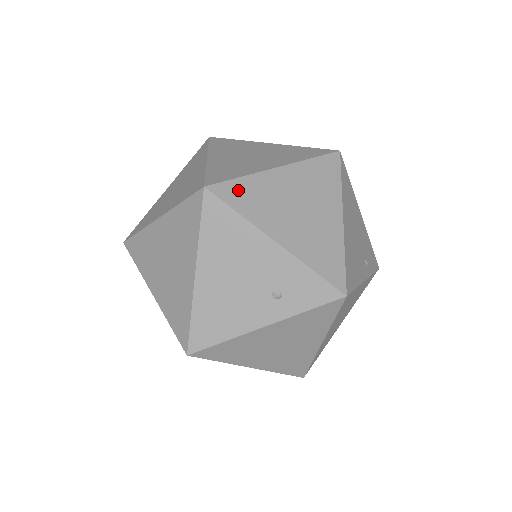
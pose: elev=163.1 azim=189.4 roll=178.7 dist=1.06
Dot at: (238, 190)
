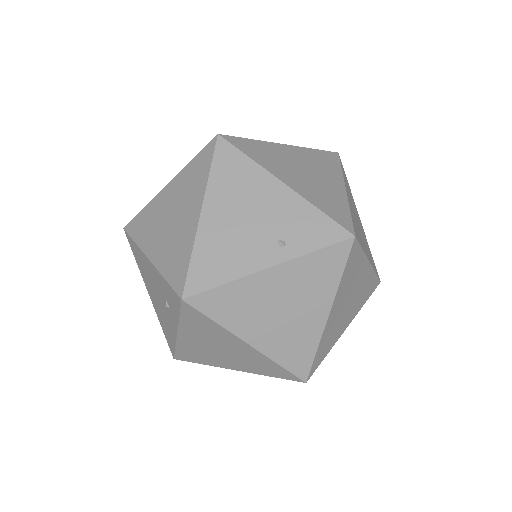
Dot at: (139, 221)
